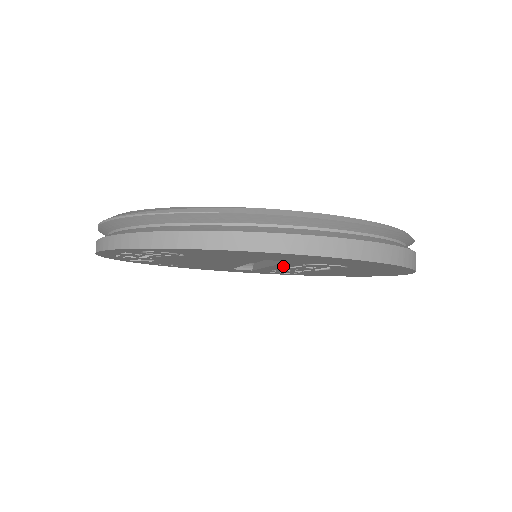
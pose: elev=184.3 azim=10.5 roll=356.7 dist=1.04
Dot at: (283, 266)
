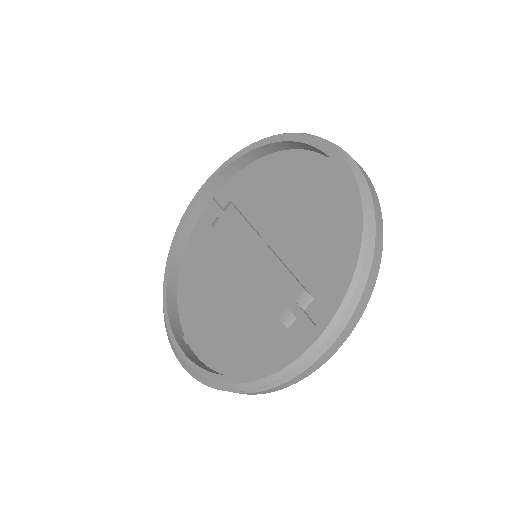
Dot at: occluded
